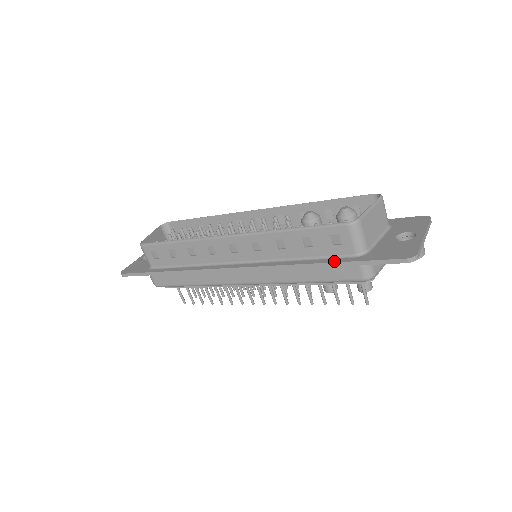
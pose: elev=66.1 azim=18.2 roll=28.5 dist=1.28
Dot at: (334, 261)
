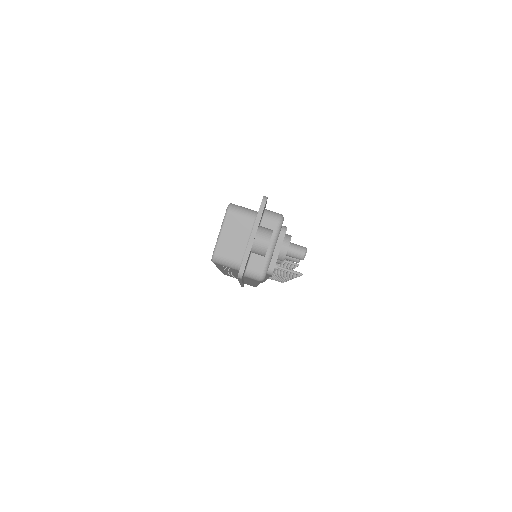
Dot at: occluded
